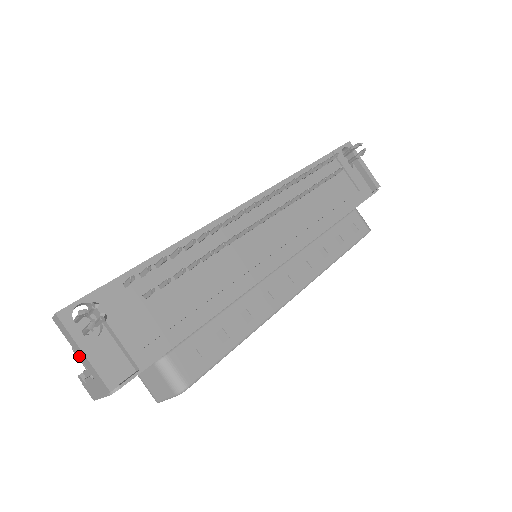
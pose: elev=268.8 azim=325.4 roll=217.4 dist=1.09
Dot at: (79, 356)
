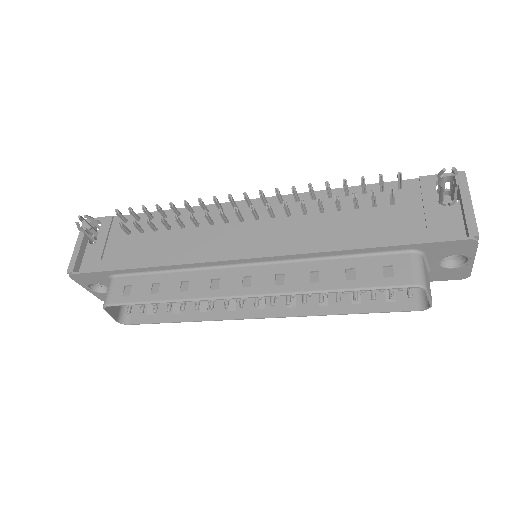
Dot at: occluded
